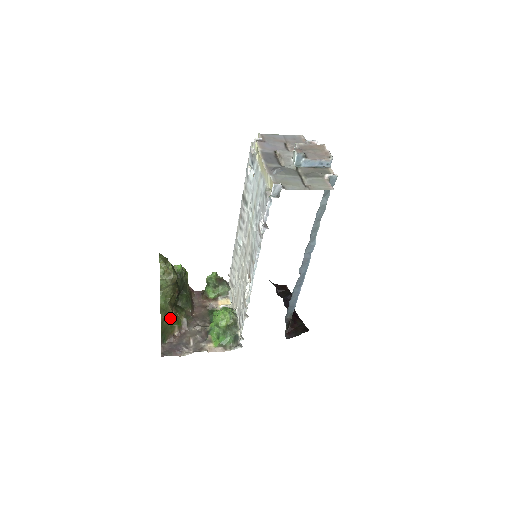
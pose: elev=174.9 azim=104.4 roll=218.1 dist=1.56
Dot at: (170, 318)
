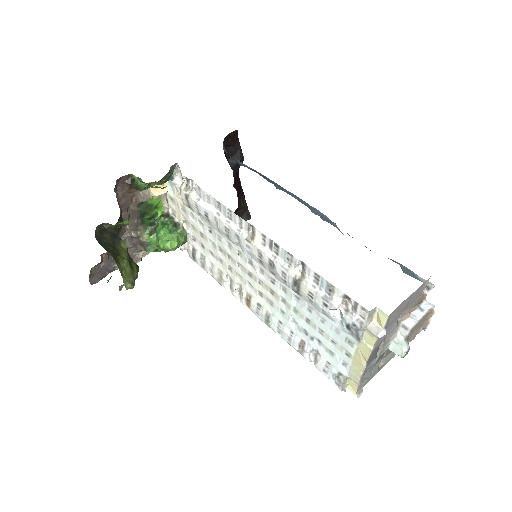
Dot at: occluded
